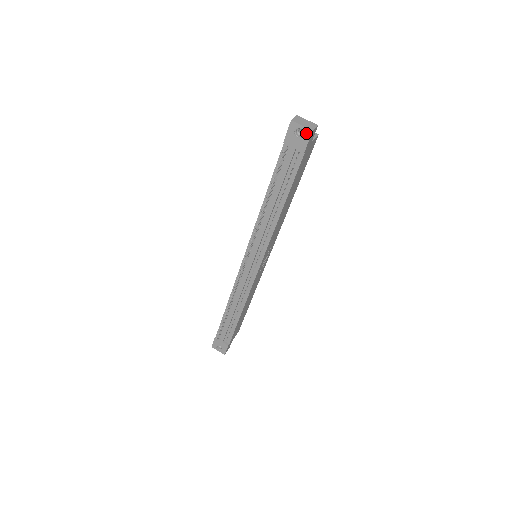
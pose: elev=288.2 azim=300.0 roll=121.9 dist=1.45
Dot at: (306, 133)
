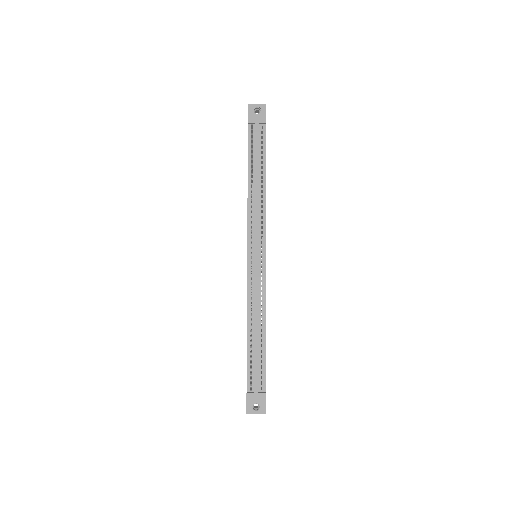
Dot at: (262, 108)
